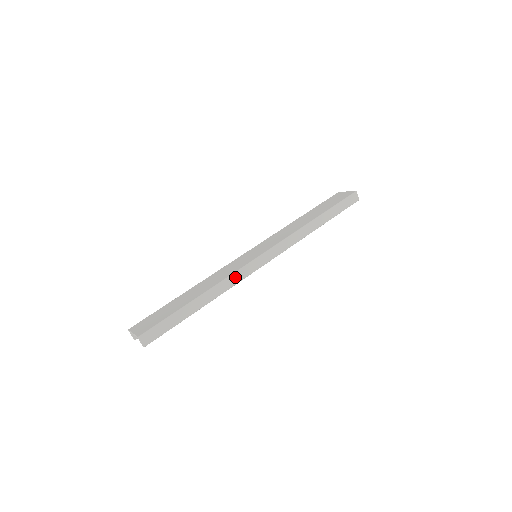
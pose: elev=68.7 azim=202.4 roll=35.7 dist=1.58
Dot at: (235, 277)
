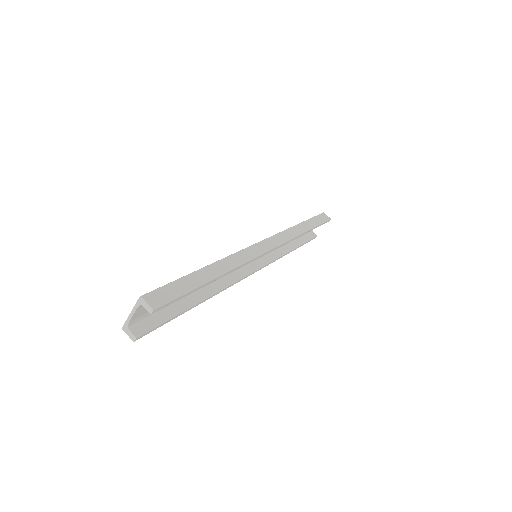
Dot at: (242, 255)
